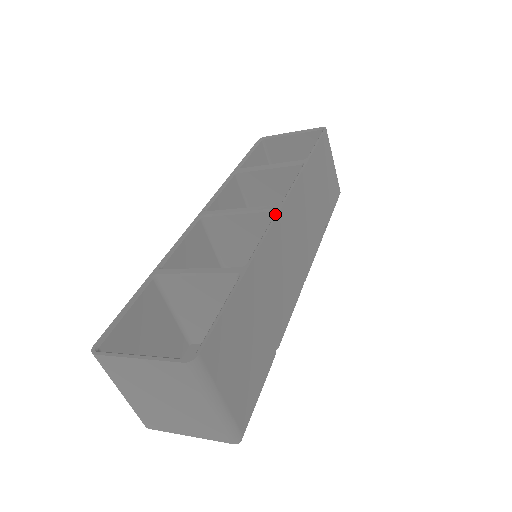
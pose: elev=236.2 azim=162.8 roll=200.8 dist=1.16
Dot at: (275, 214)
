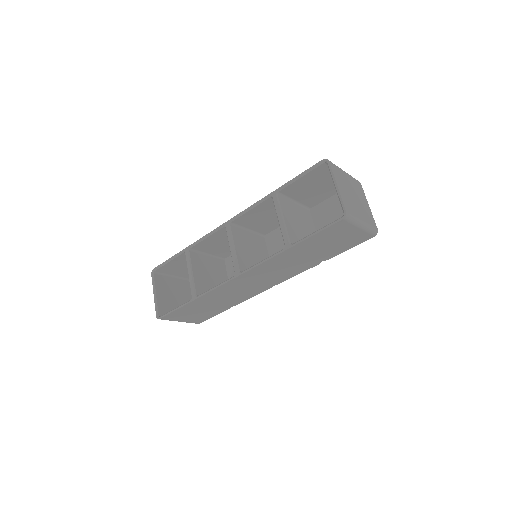
Dot at: (230, 279)
